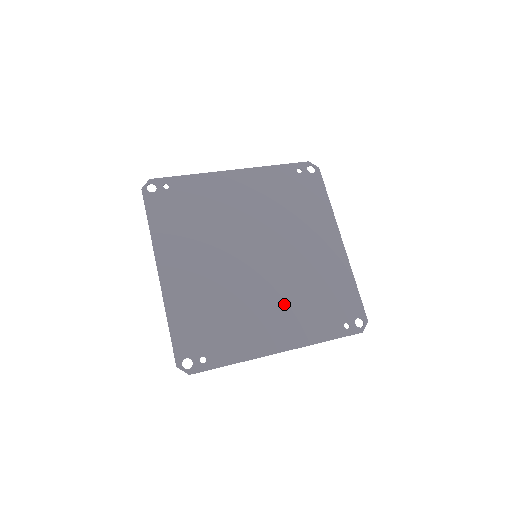
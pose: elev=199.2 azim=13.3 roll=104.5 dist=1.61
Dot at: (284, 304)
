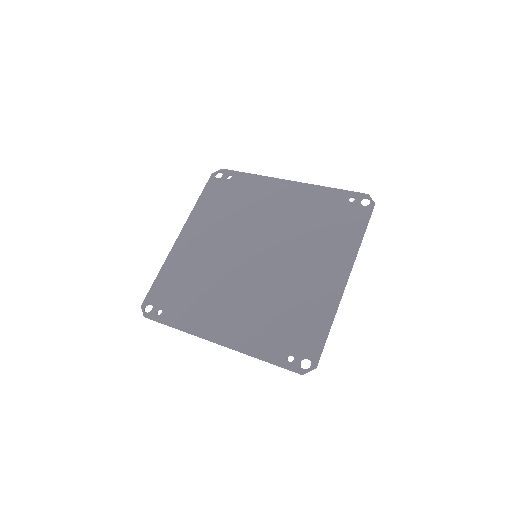
Dot at: (248, 306)
